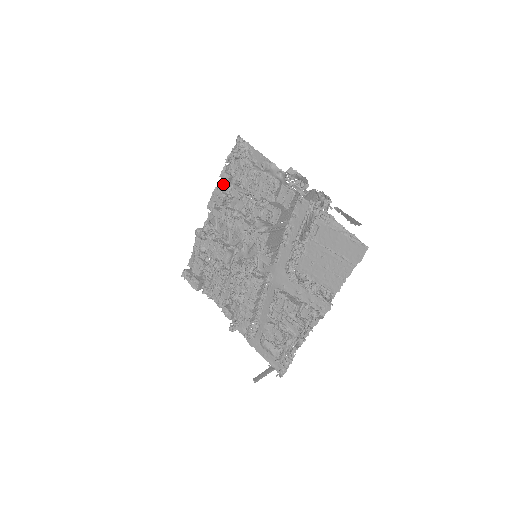
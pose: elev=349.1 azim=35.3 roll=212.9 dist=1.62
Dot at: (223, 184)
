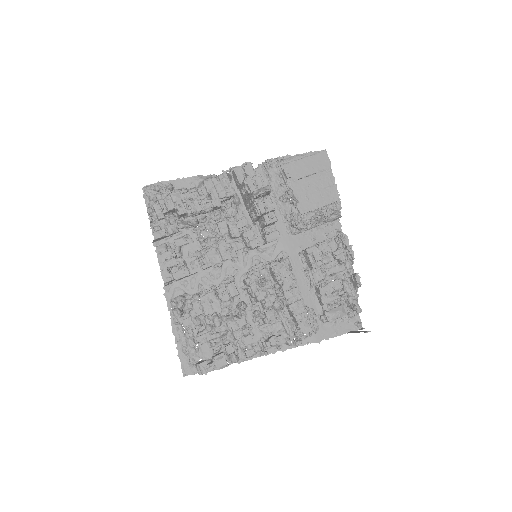
Dot at: (161, 246)
